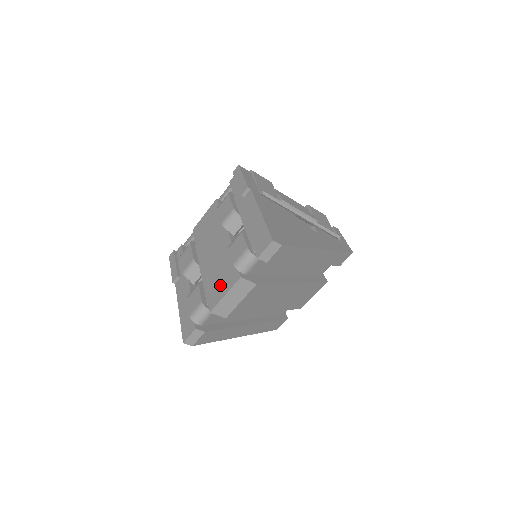
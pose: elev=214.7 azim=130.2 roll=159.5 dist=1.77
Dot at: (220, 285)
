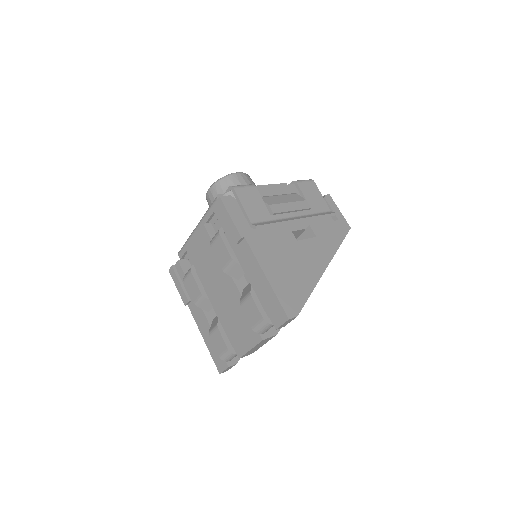
Dot at: (241, 336)
